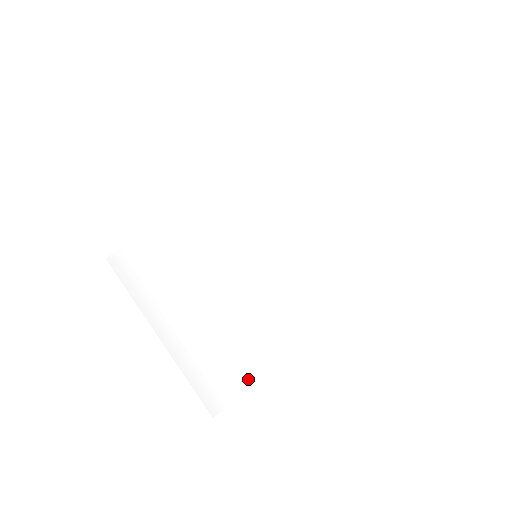
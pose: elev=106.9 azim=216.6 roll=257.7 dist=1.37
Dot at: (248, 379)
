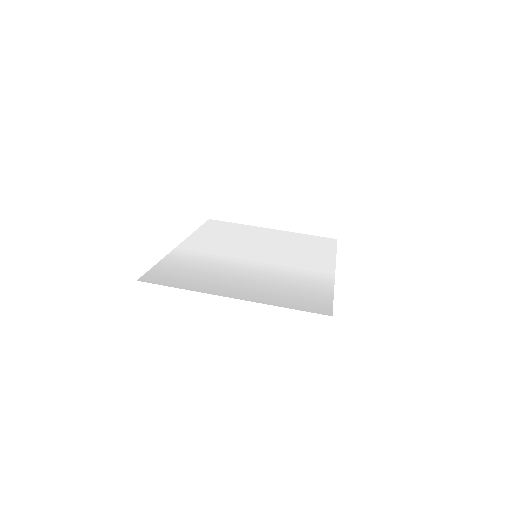
Dot at: (326, 294)
